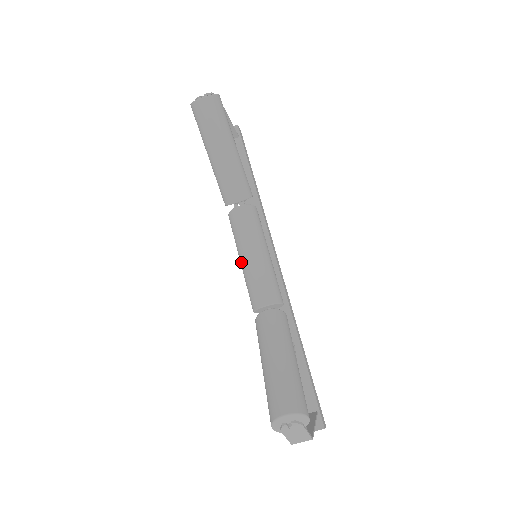
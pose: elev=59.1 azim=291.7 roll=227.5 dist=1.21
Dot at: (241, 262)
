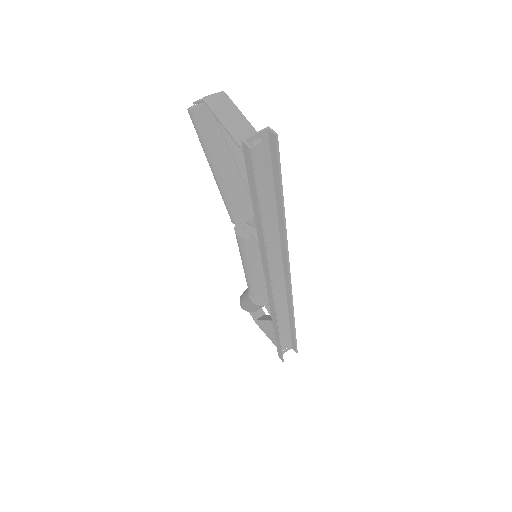
Dot at: occluded
